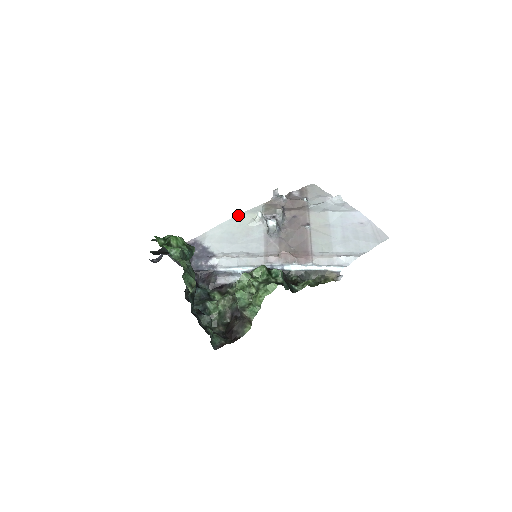
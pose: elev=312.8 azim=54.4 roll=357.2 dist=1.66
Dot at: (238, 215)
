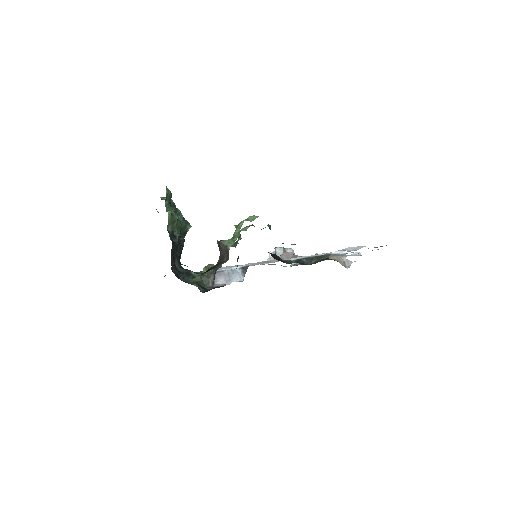
Dot at: occluded
